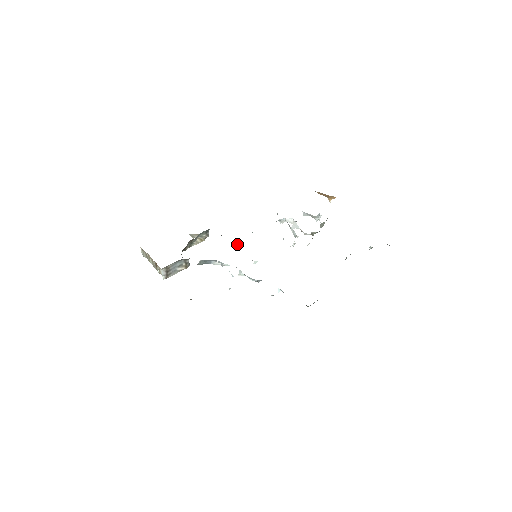
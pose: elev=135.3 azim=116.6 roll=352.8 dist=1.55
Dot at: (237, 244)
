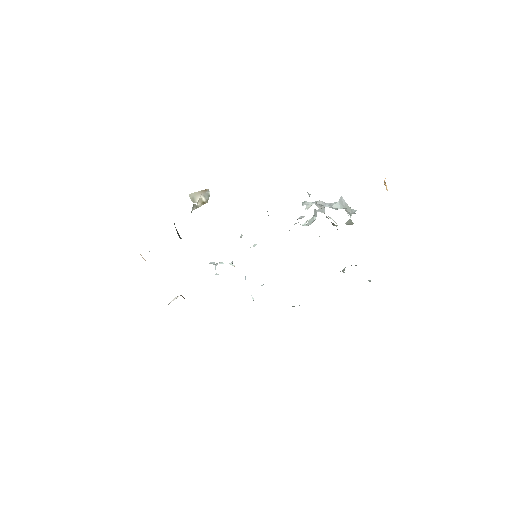
Dot at: occluded
